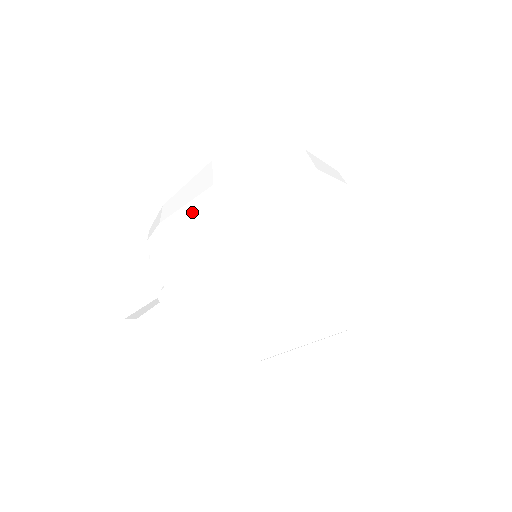
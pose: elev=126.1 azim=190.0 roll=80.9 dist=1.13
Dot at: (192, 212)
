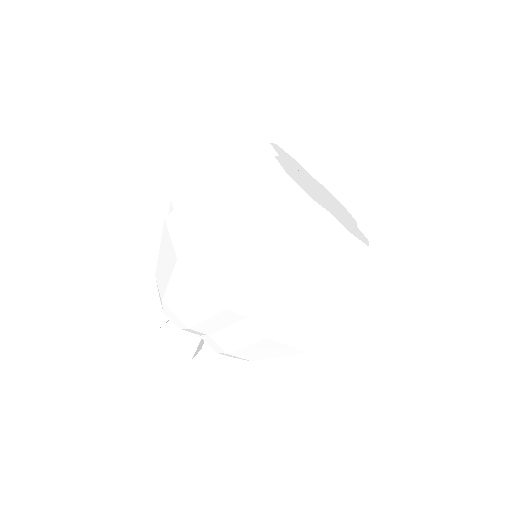
Dot at: (178, 286)
